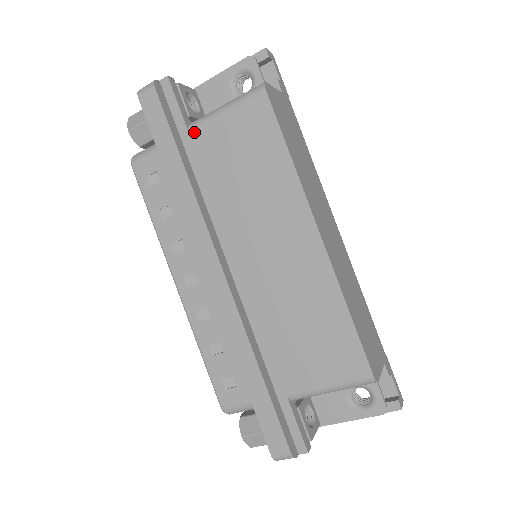
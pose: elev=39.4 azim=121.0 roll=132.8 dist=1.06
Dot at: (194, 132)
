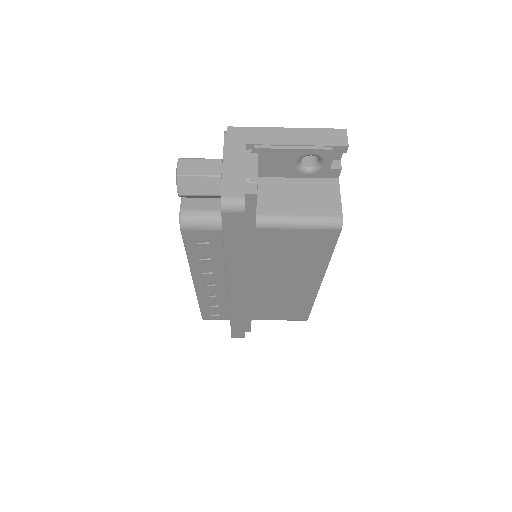
Dot at: (261, 230)
